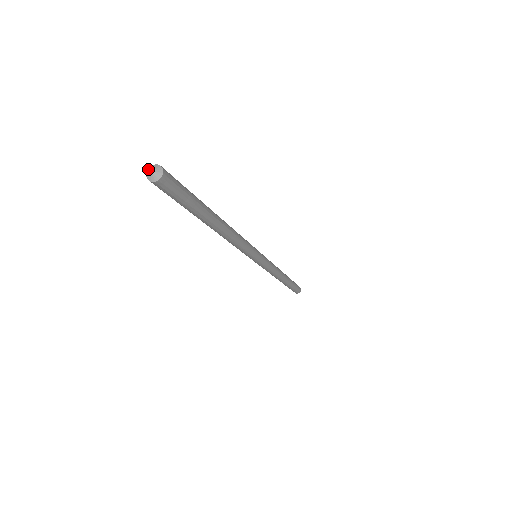
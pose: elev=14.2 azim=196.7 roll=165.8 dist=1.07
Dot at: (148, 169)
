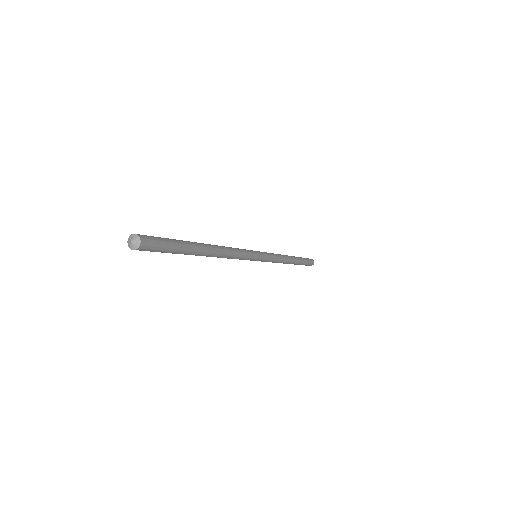
Dot at: (128, 239)
